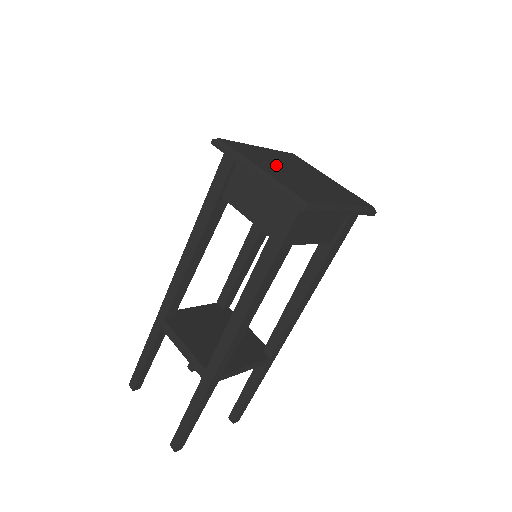
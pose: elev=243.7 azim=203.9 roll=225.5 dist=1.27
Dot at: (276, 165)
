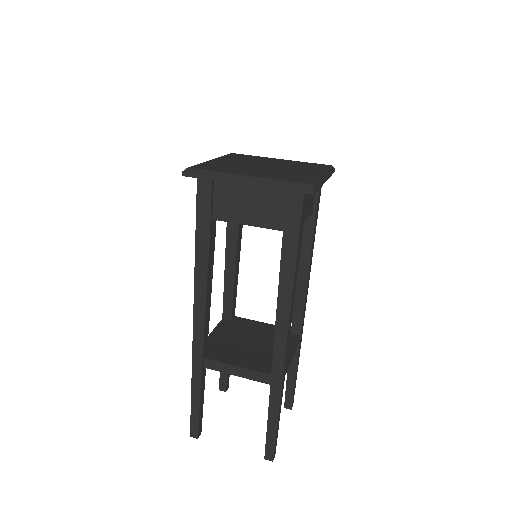
Dot at: (247, 168)
